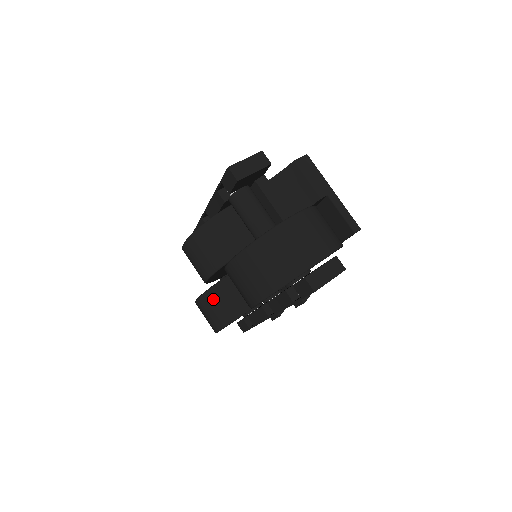
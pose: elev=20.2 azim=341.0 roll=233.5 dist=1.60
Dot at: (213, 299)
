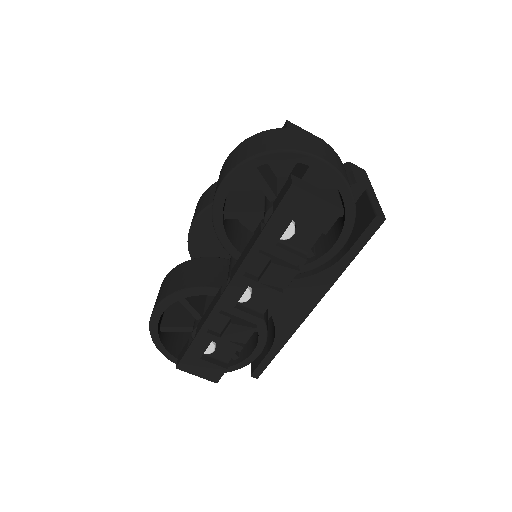
Dot at: (181, 269)
